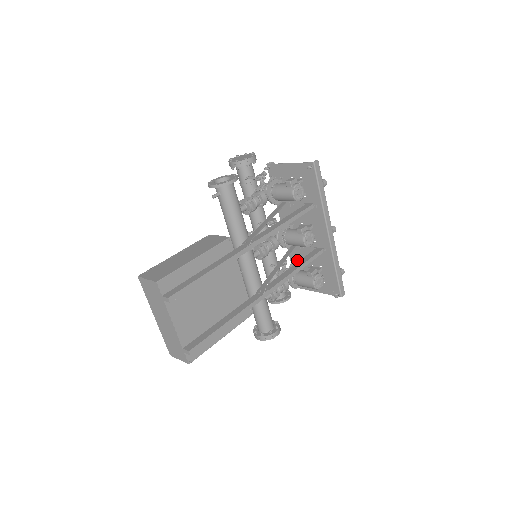
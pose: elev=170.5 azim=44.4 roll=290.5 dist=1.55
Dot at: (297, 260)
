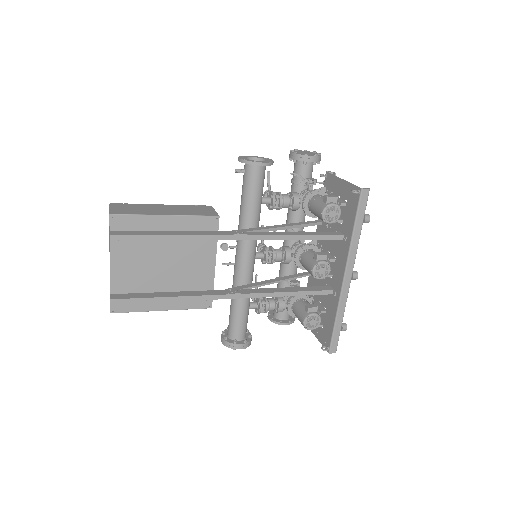
Dot at: occluded
